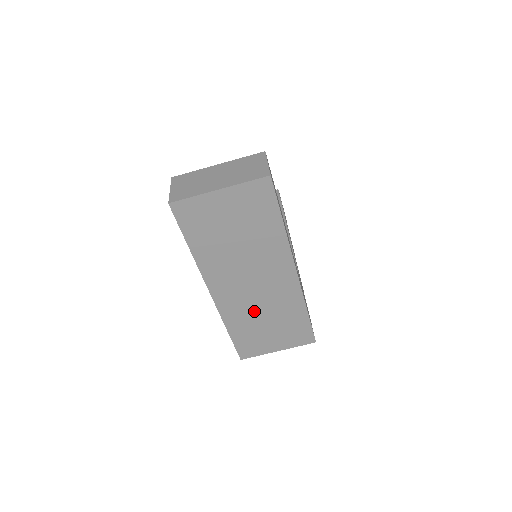
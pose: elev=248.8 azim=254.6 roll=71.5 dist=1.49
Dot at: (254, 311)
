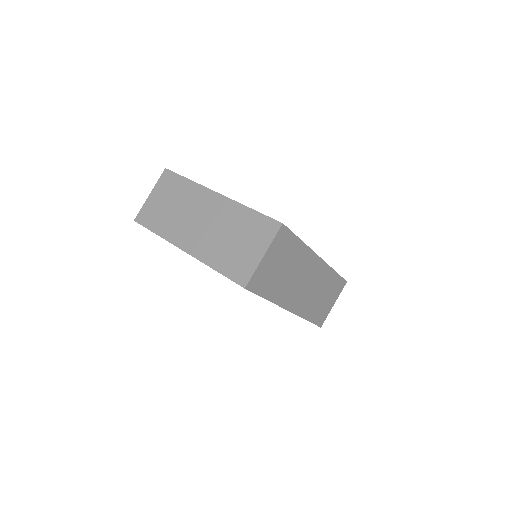
Dot at: (217, 239)
